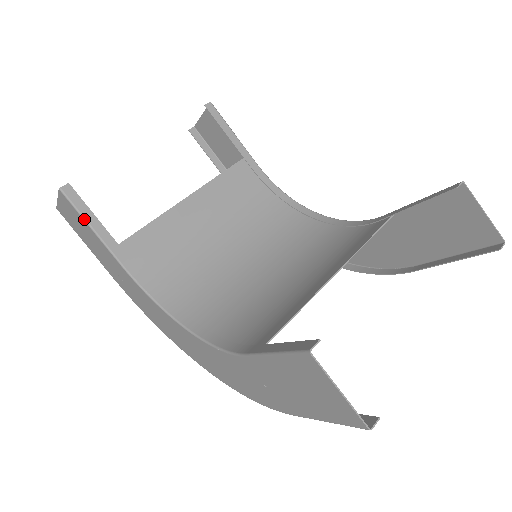
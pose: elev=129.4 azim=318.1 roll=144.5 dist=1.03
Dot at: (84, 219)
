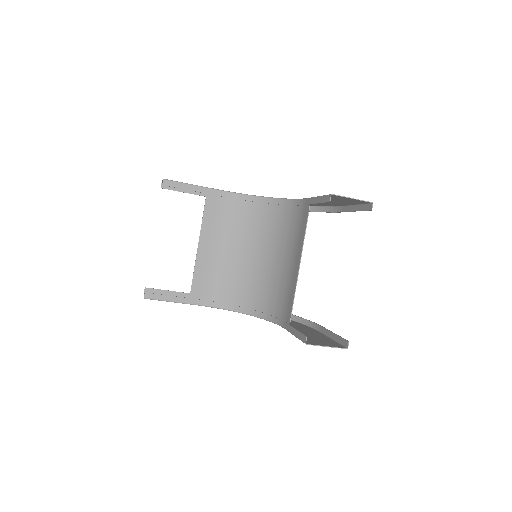
Dot at: (166, 301)
